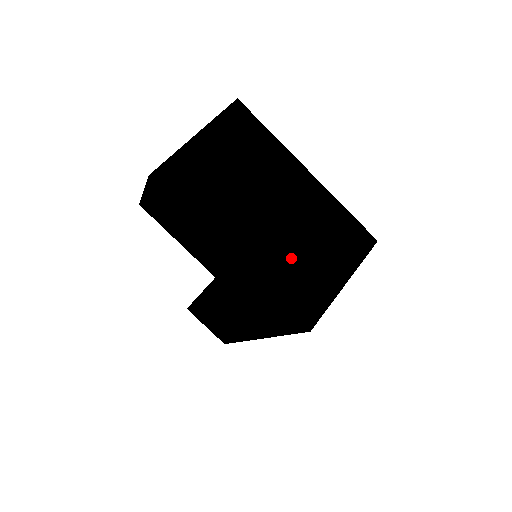
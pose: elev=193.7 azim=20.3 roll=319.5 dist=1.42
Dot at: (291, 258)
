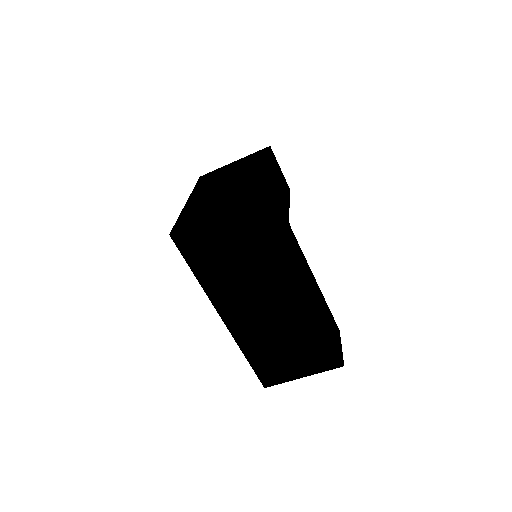
Dot at: (206, 204)
